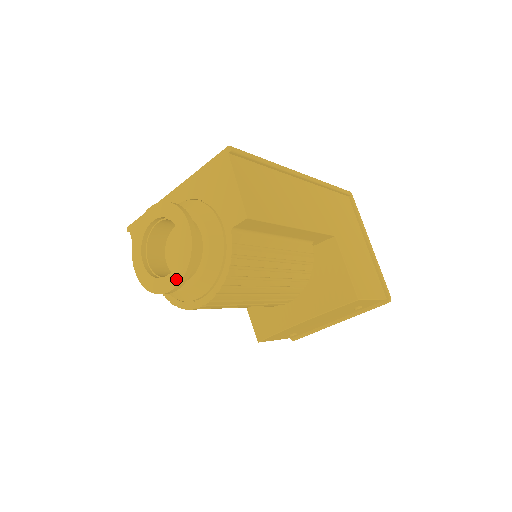
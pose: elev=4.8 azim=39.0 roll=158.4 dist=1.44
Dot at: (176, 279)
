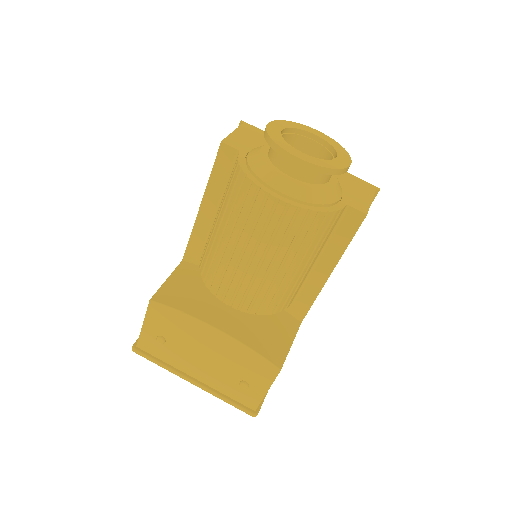
Dot at: (312, 160)
